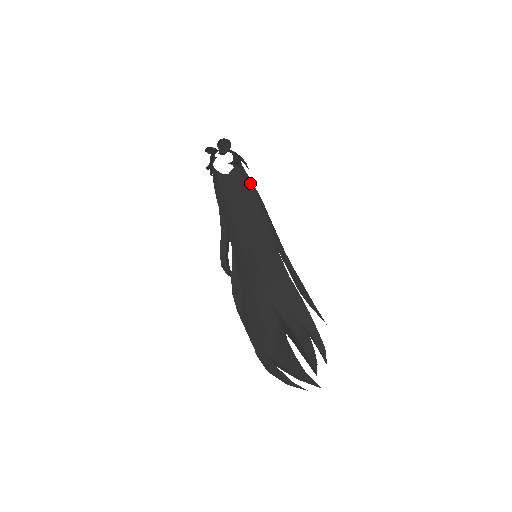
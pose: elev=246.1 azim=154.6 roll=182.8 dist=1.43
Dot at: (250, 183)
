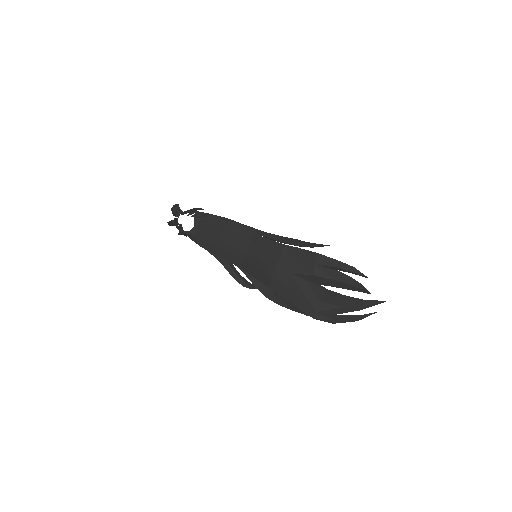
Dot at: (212, 216)
